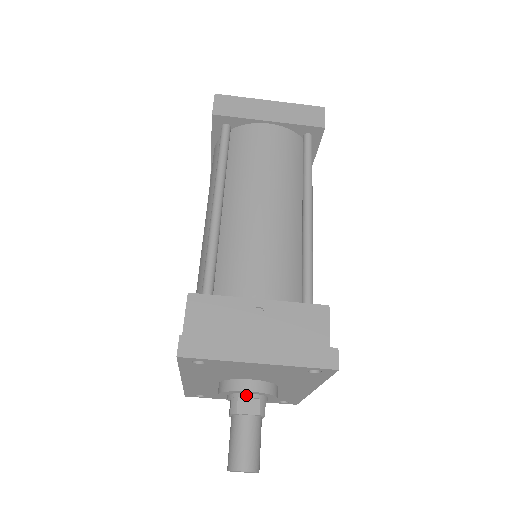
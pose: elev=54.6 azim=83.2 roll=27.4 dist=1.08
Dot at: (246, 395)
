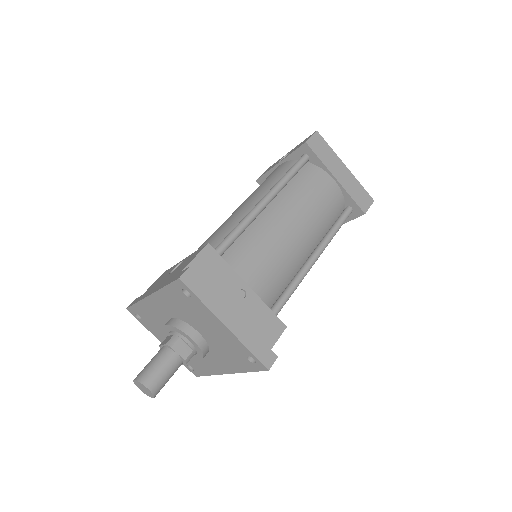
Dot at: (187, 340)
